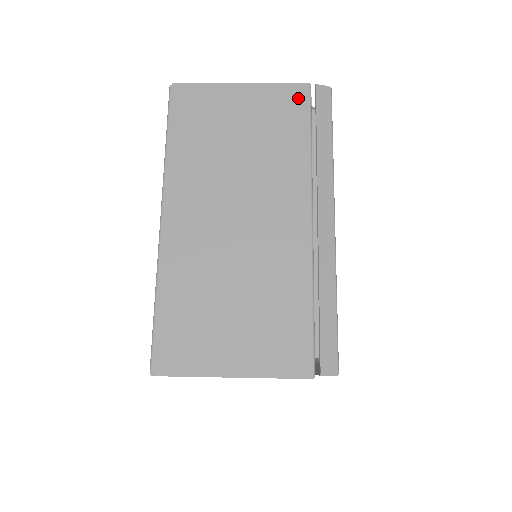
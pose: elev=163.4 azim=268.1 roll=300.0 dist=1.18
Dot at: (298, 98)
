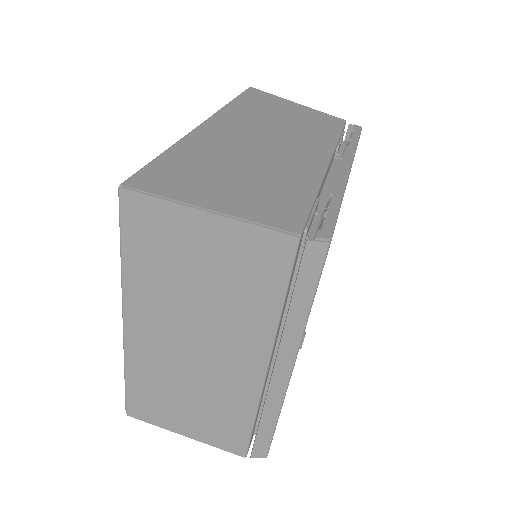
Dot at: (278, 252)
